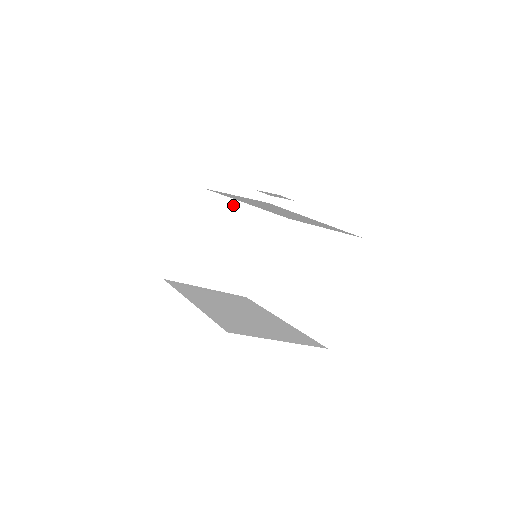
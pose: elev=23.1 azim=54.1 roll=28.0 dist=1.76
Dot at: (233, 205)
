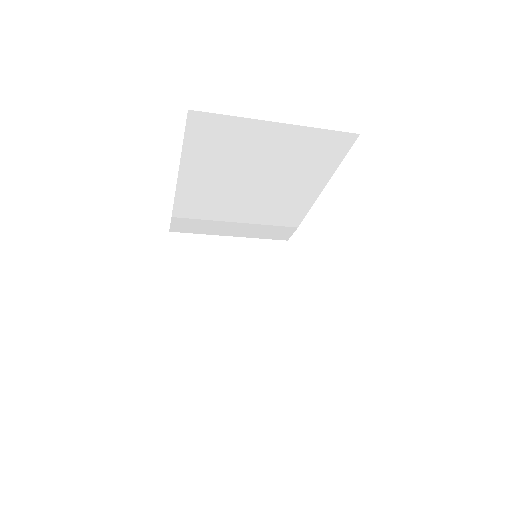
Dot at: (227, 244)
